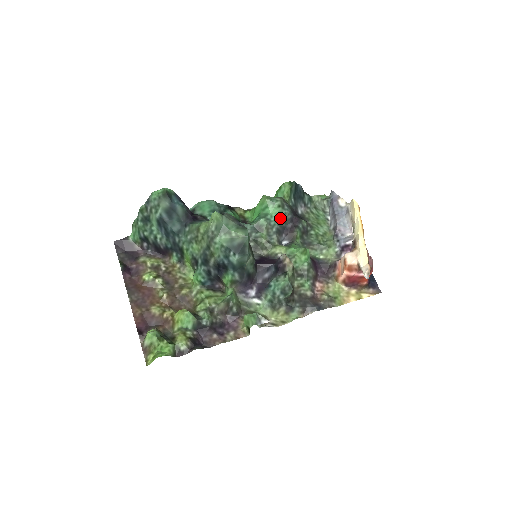
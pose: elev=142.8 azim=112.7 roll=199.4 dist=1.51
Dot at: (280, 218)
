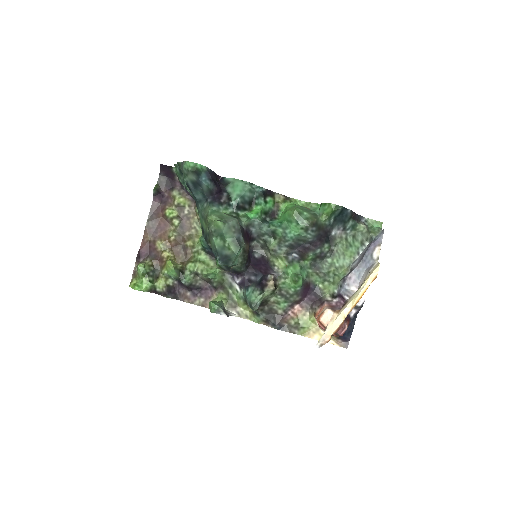
Dot at: (299, 237)
